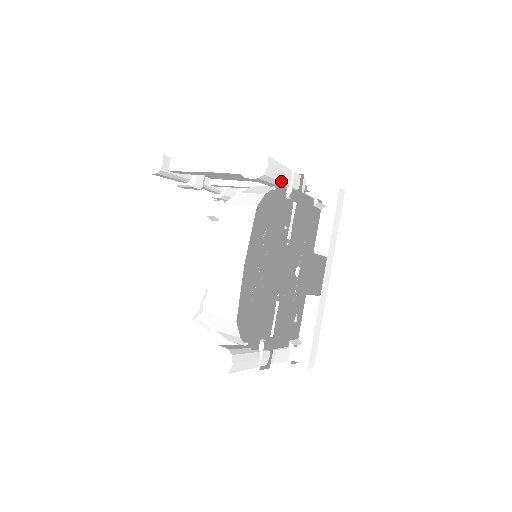
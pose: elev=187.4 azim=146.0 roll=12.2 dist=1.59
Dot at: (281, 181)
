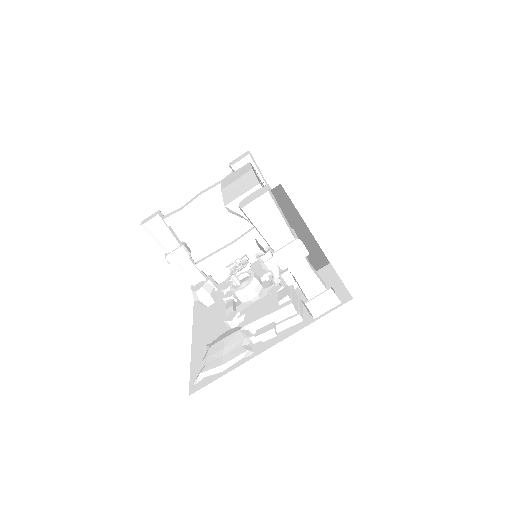
Dot at: (261, 176)
